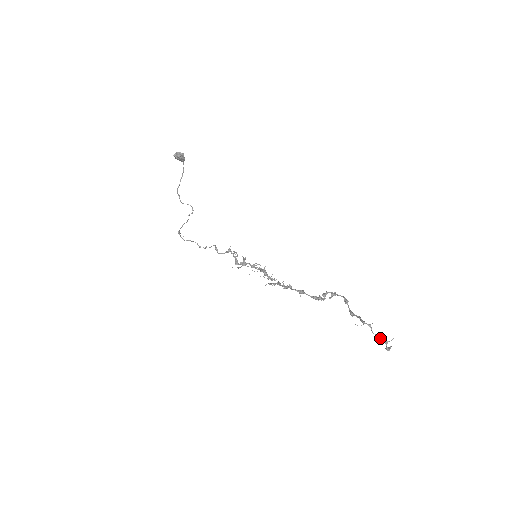
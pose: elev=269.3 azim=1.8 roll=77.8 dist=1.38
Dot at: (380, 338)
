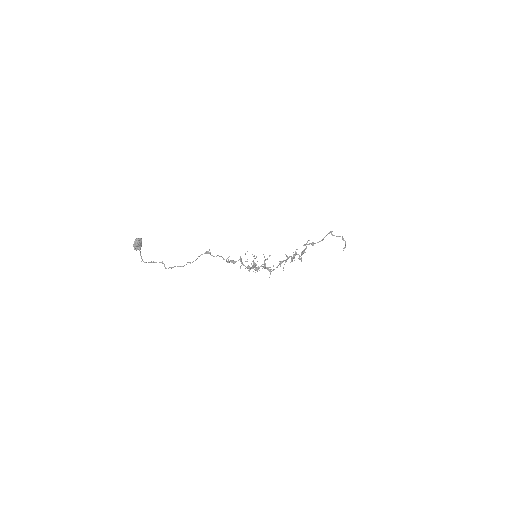
Dot at: (340, 236)
